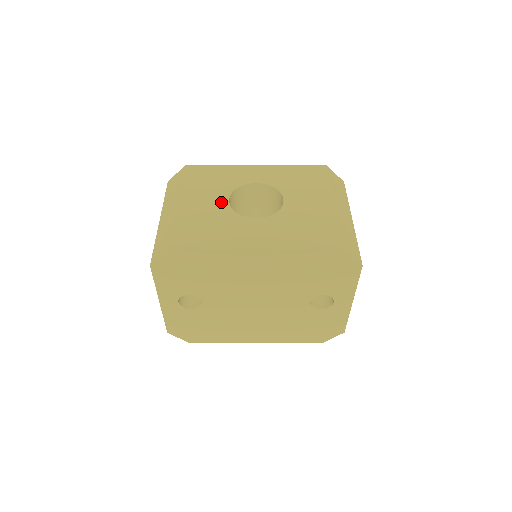
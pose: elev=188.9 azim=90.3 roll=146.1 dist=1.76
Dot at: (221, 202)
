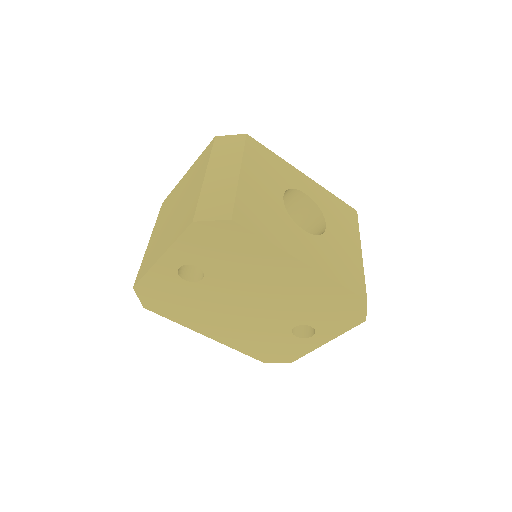
Dot at: (277, 195)
